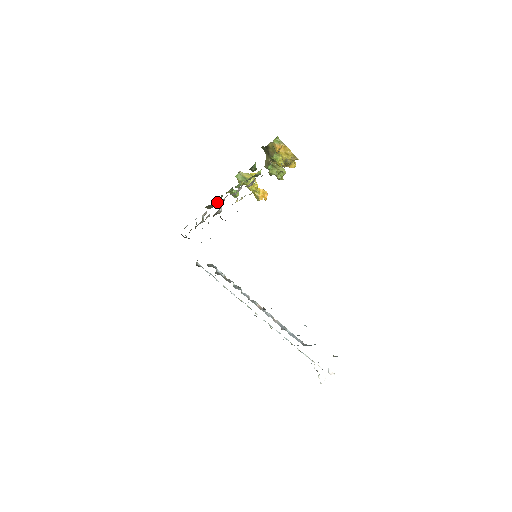
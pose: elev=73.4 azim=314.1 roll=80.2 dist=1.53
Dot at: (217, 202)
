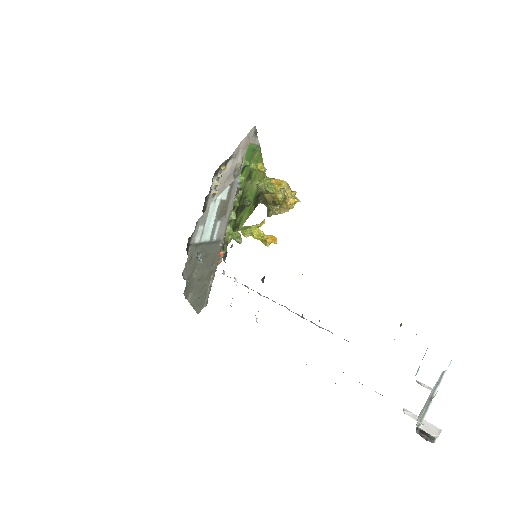
Dot at: occluded
